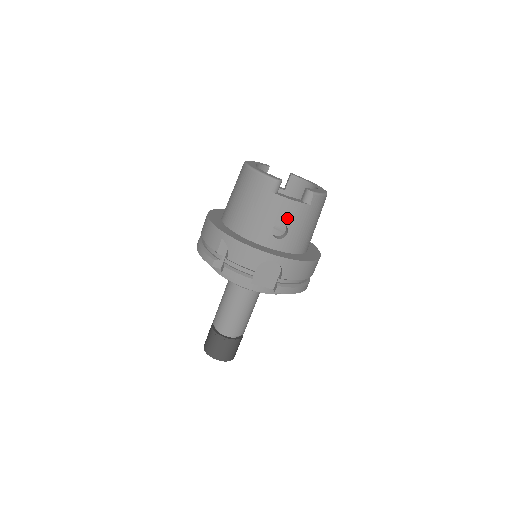
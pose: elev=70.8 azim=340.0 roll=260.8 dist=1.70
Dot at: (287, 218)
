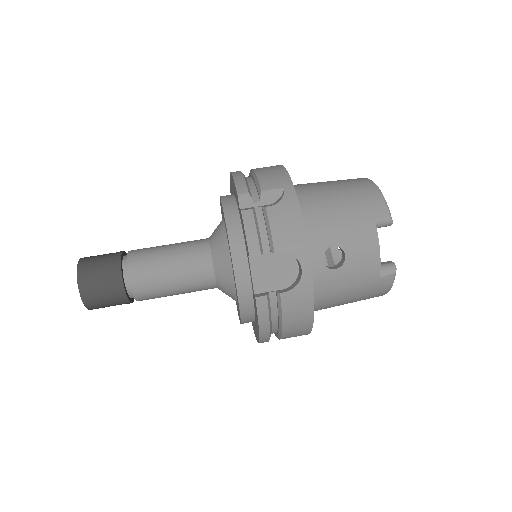
Dot at: (355, 257)
